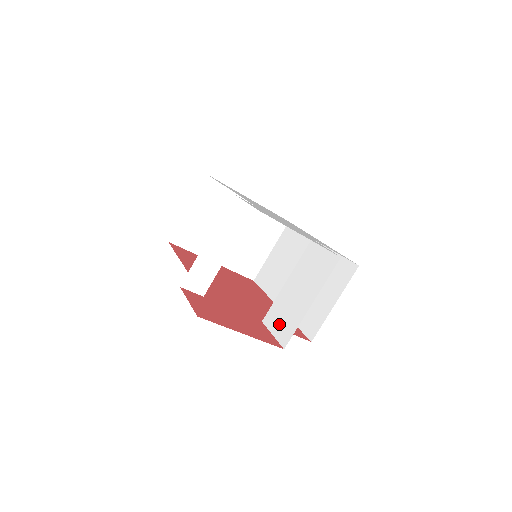
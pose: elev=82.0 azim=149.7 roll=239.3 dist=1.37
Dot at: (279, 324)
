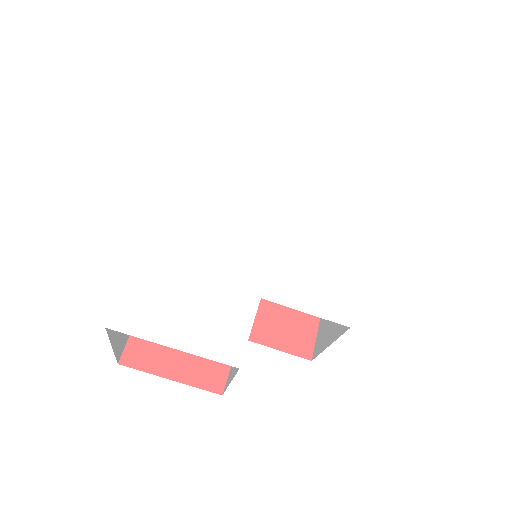
Dot at: occluded
